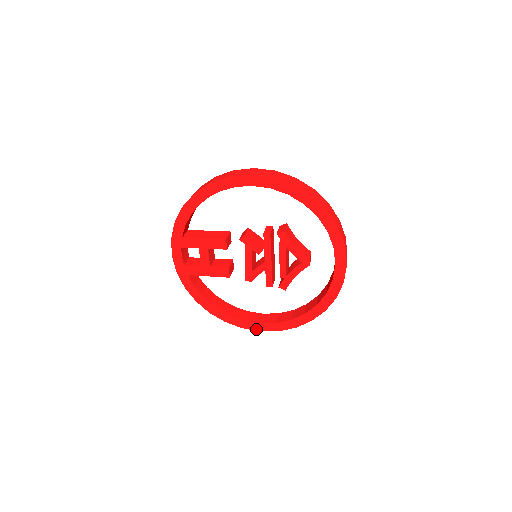
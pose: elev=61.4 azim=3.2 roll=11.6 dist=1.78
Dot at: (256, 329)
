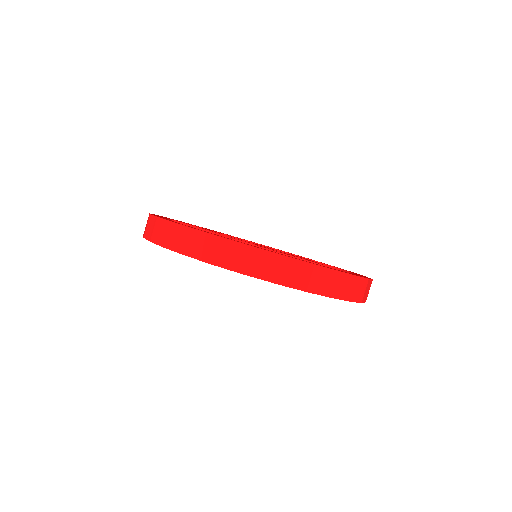
Dot at: occluded
